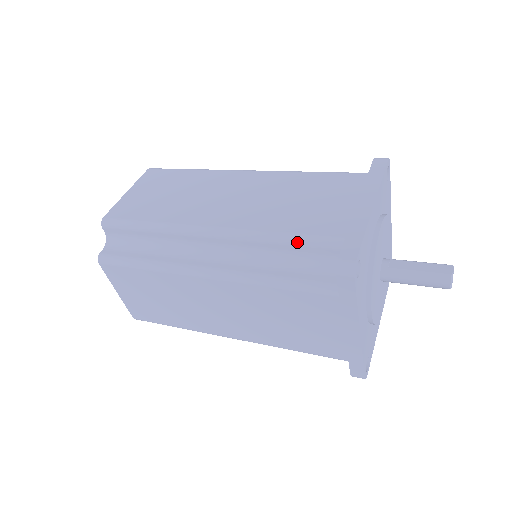
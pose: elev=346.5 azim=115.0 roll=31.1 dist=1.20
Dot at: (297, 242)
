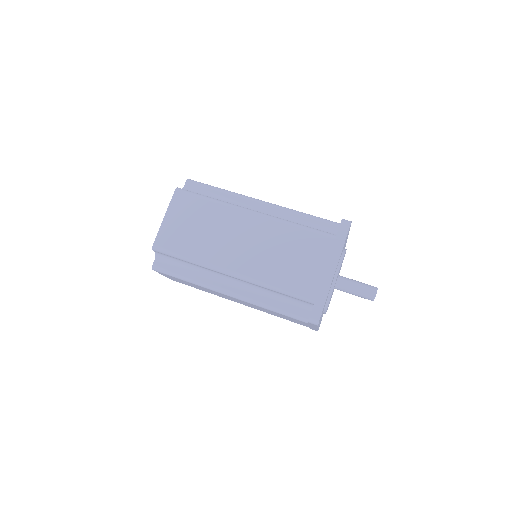
Dot at: (287, 294)
